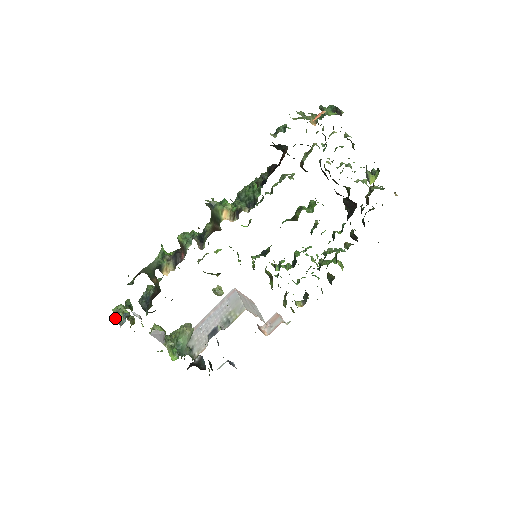
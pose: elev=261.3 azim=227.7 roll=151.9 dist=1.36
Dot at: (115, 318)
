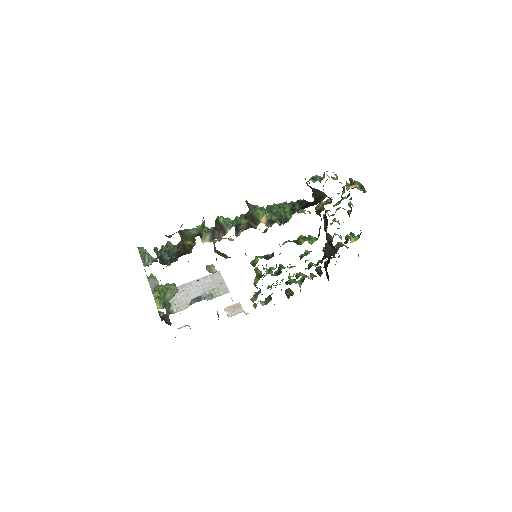
Dot at: (141, 257)
